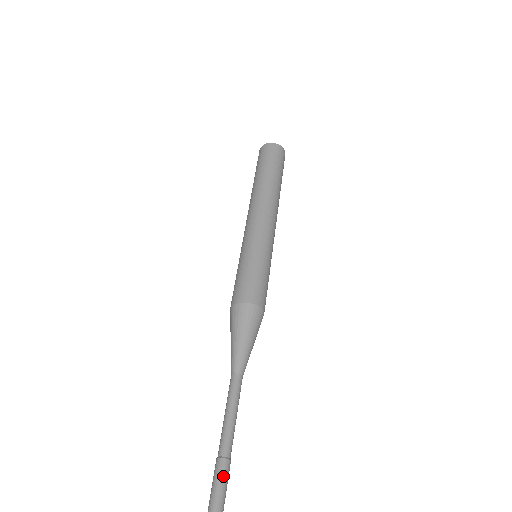
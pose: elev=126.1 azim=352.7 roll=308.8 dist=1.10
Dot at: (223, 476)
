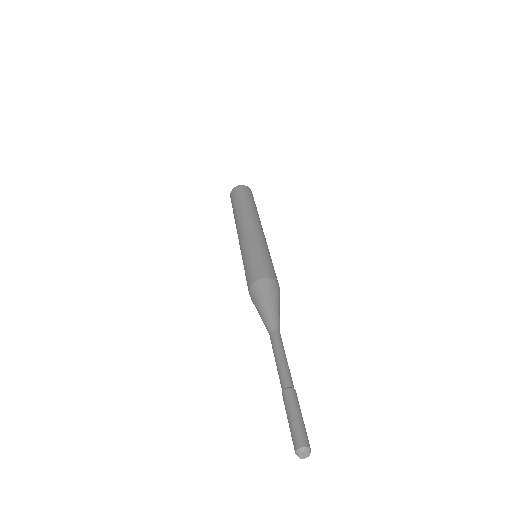
Dot at: (292, 400)
